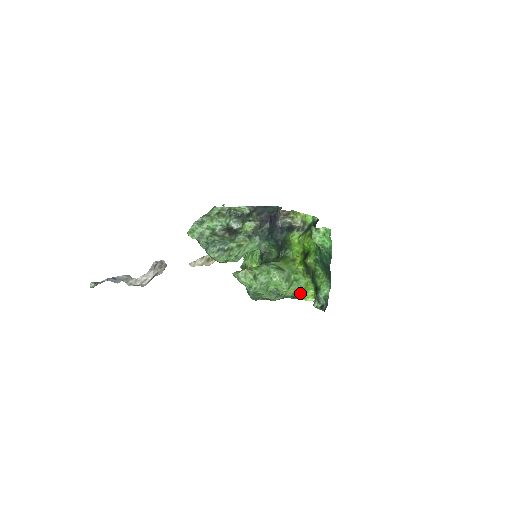
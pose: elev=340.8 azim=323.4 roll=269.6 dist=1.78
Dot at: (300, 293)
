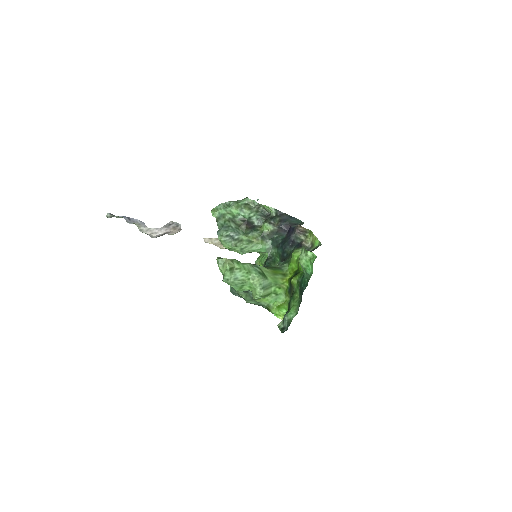
Dot at: (274, 307)
